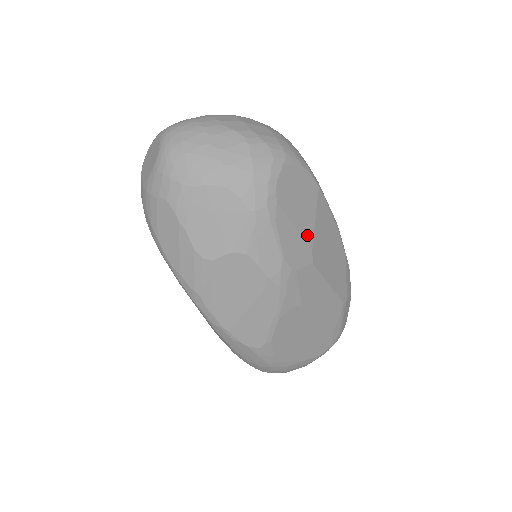
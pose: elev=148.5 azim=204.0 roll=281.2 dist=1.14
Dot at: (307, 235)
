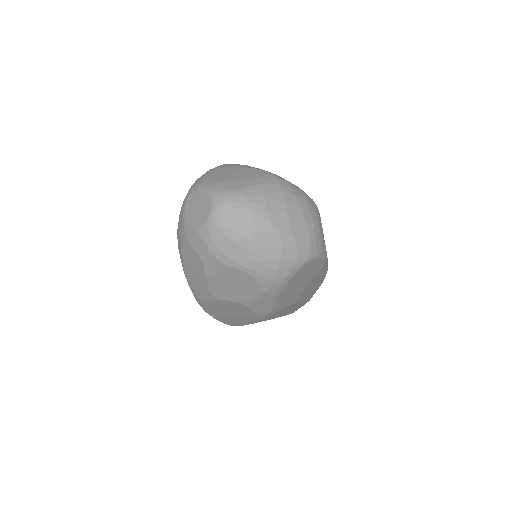
Dot at: (299, 292)
